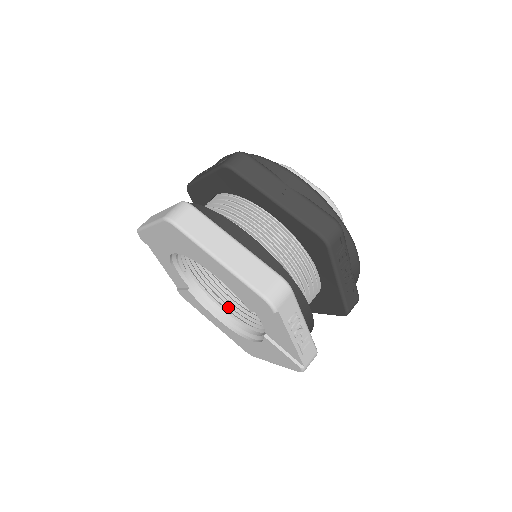
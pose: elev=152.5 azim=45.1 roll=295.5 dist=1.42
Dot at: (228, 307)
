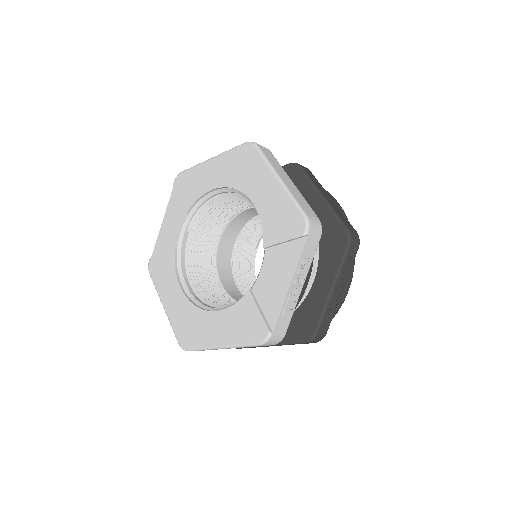
Dot at: (197, 288)
